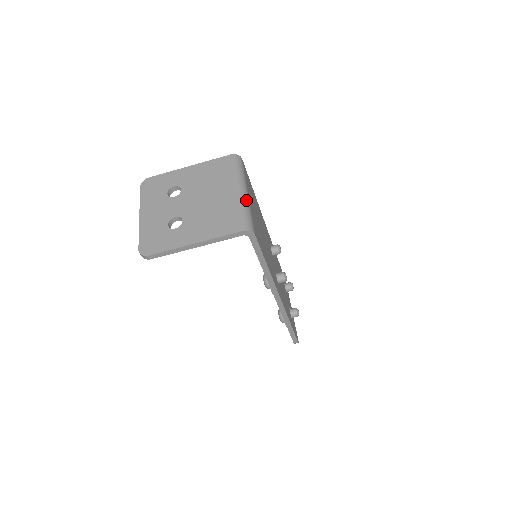
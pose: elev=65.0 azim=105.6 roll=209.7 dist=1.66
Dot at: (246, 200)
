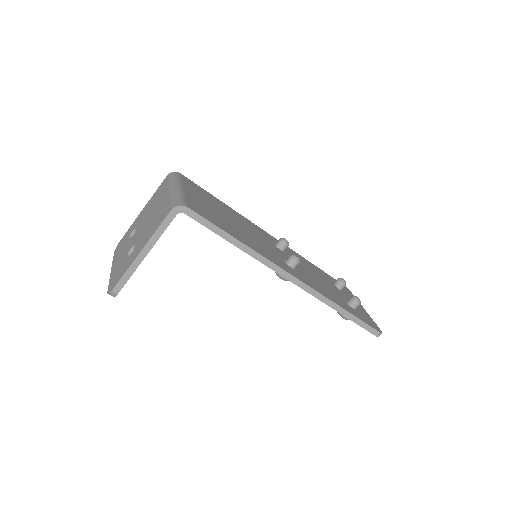
Dot at: (178, 191)
